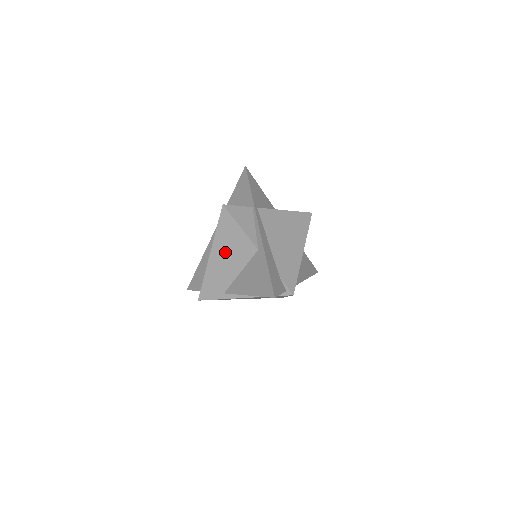
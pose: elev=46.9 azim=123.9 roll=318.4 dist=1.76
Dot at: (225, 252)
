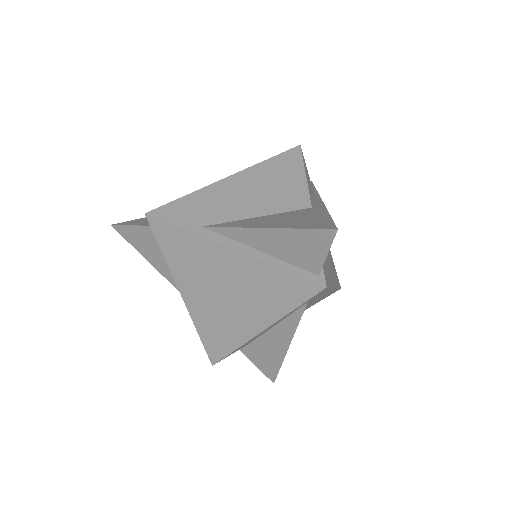
Dot at: (256, 185)
